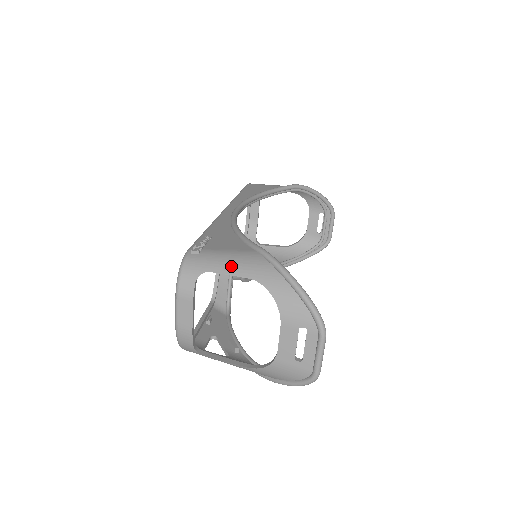
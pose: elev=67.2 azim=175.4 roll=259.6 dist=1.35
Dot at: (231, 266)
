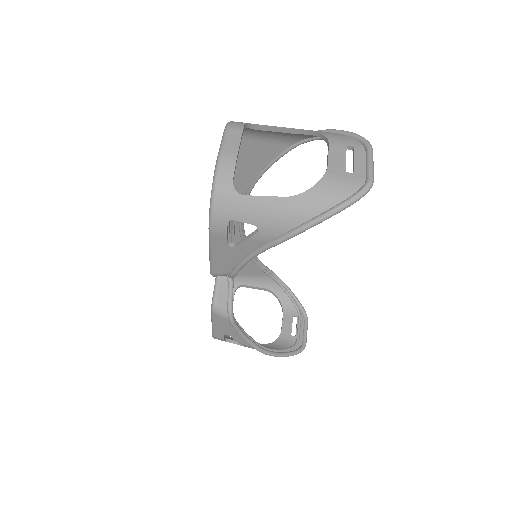
Dot at: (275, 128)
